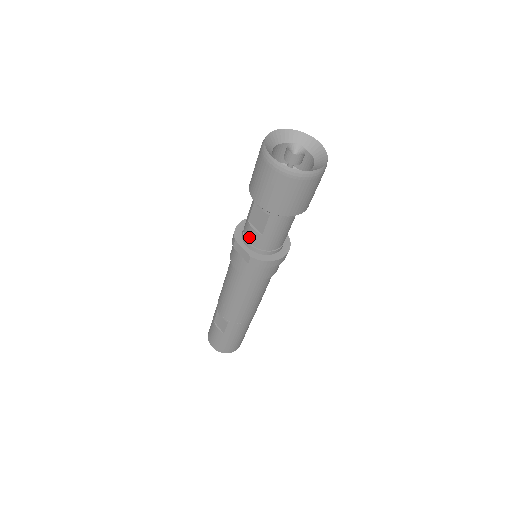
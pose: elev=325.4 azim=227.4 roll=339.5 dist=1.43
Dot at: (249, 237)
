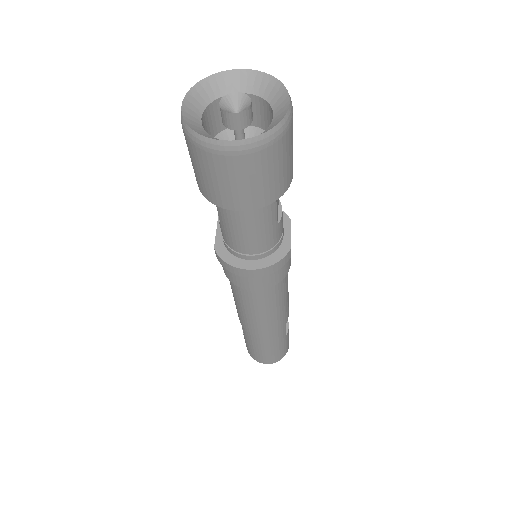
Dot at: occluded
